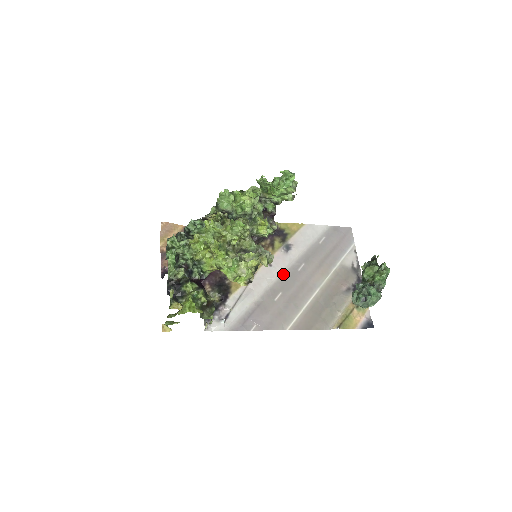
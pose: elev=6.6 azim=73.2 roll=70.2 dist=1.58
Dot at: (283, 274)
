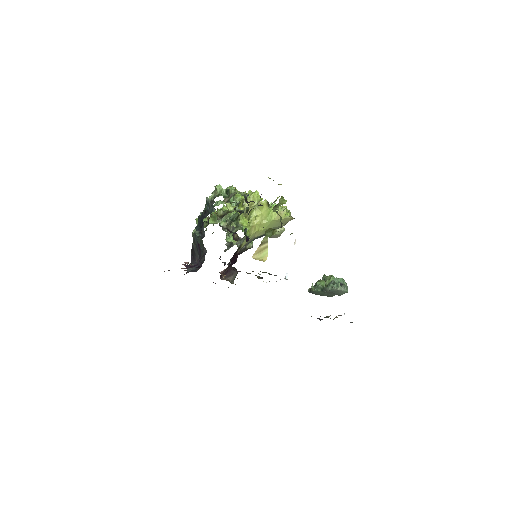
Dot at: occluded
